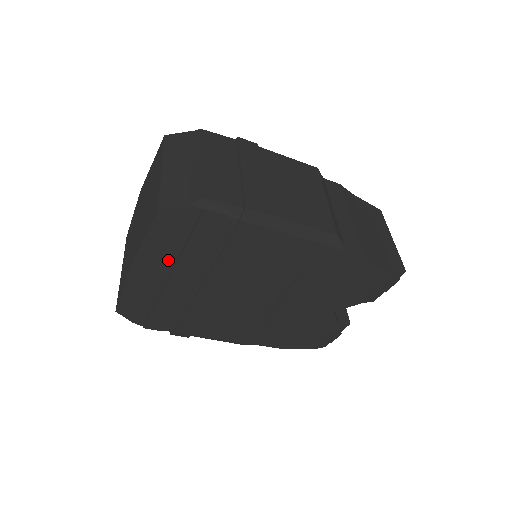
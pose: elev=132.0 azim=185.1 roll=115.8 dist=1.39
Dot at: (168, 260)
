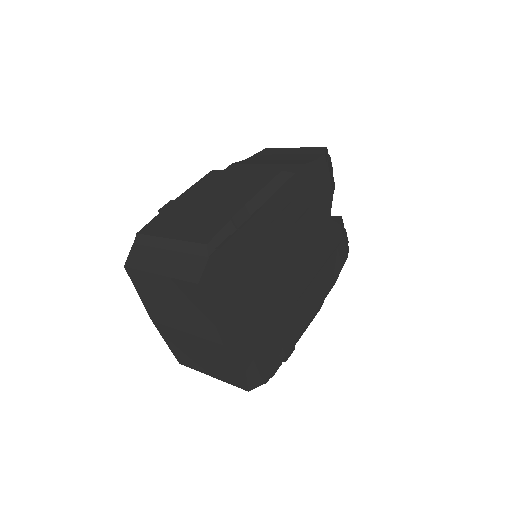
Dot at: (235, 310)
